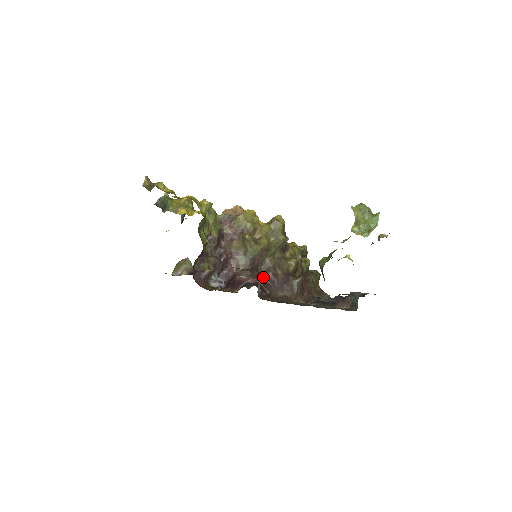
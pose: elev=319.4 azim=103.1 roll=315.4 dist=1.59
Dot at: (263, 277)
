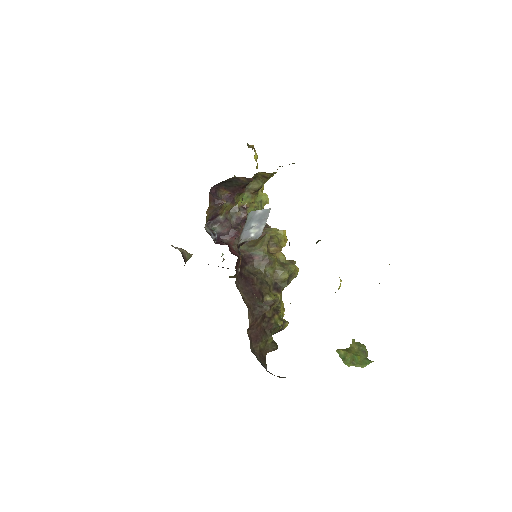
Dot at: (243, 271)
